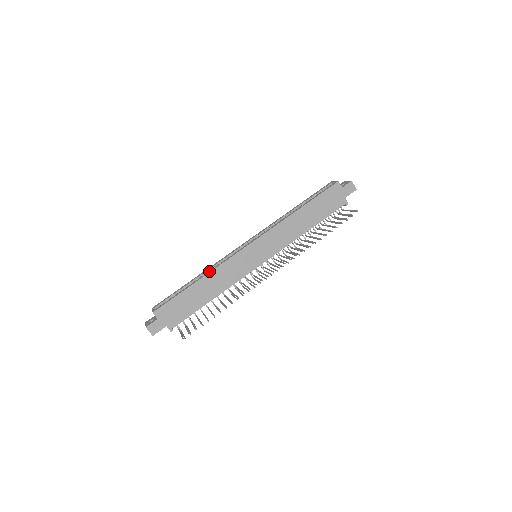
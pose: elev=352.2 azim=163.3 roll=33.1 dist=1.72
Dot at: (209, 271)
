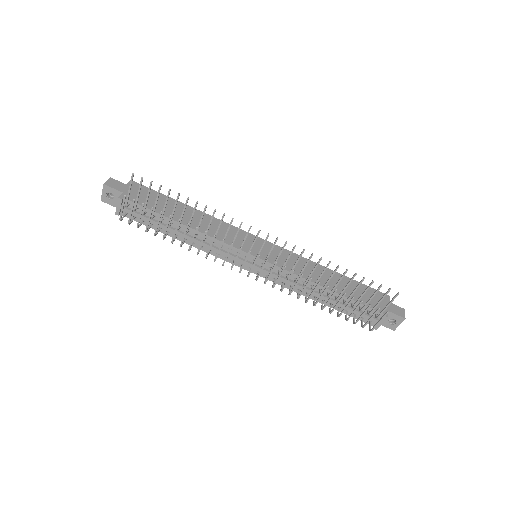
Dot at: (207, 216)
